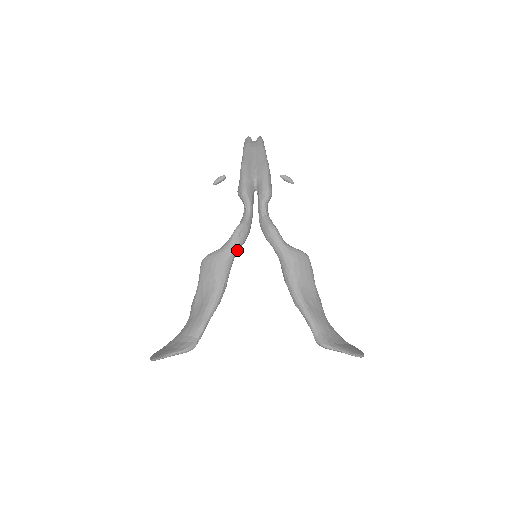
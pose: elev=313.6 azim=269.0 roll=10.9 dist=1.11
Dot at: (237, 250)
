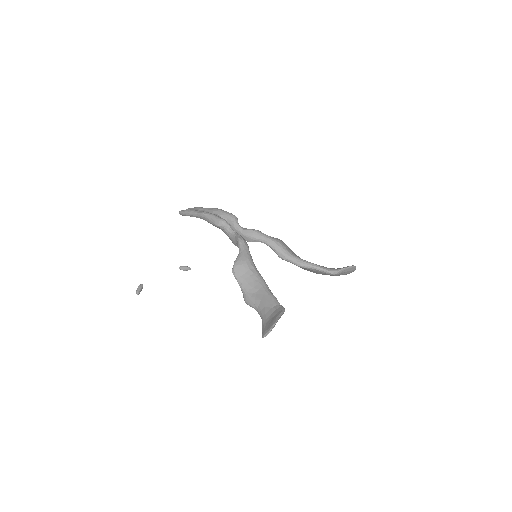
Dot at: occluded
